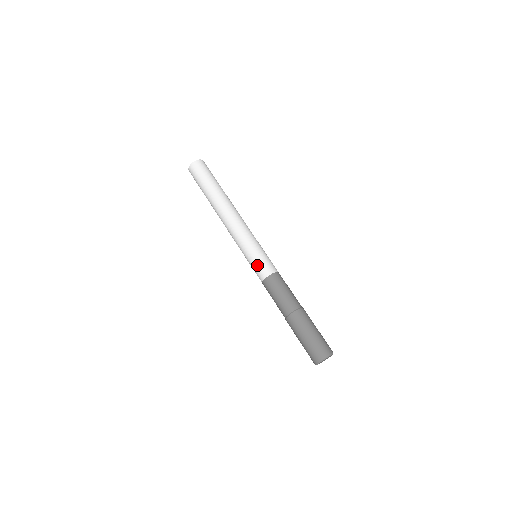
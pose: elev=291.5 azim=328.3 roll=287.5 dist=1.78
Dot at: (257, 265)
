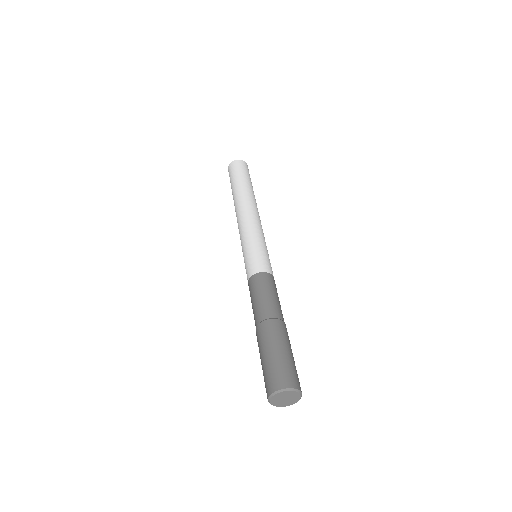
Dot at: (248, 261)
